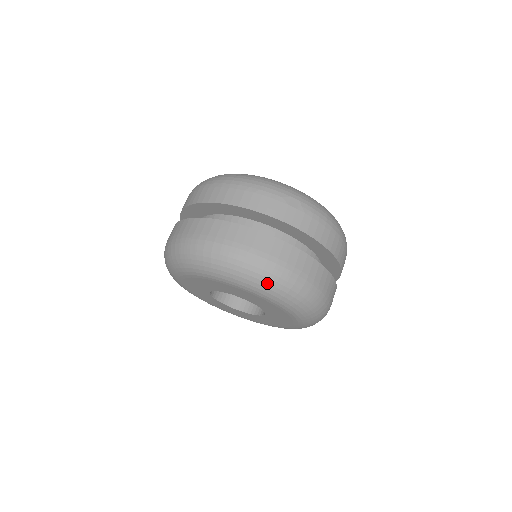
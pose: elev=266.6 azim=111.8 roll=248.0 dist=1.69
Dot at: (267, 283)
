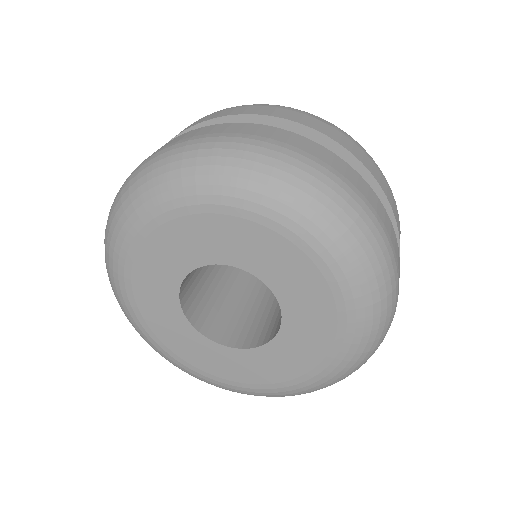
Dot at: (300, 190)
